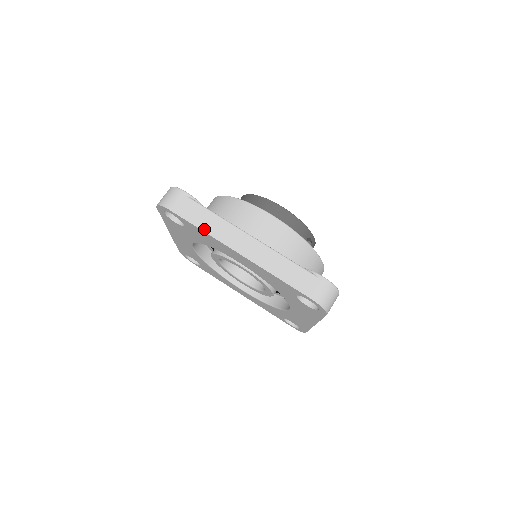
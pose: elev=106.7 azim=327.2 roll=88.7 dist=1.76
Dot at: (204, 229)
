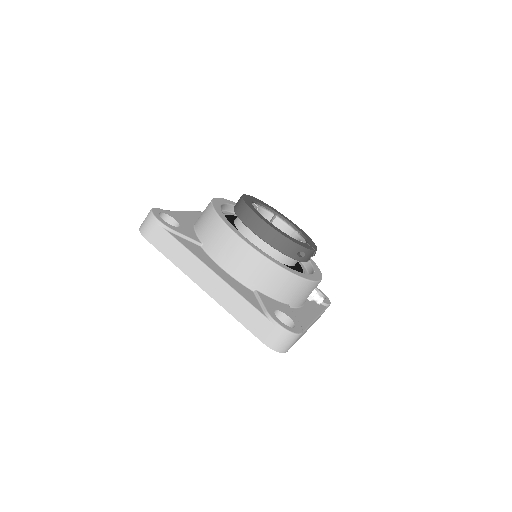
Dot at: (173, 261)
